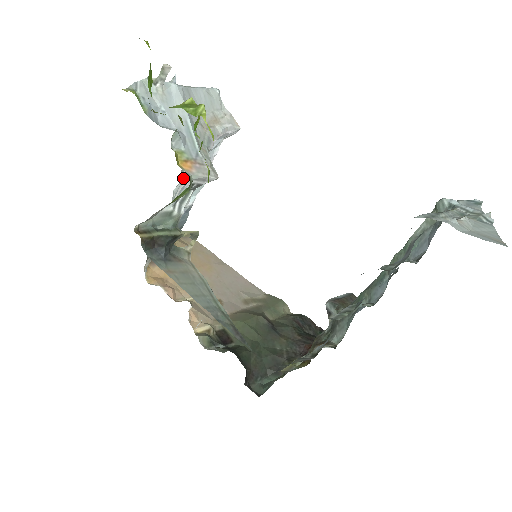
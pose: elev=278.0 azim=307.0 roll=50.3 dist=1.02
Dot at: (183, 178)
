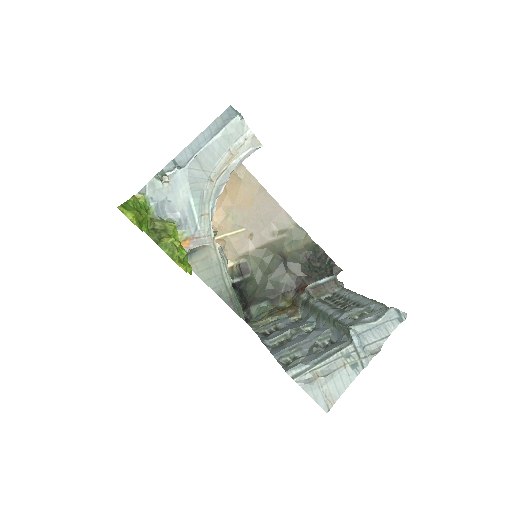
Dot at: occluded
